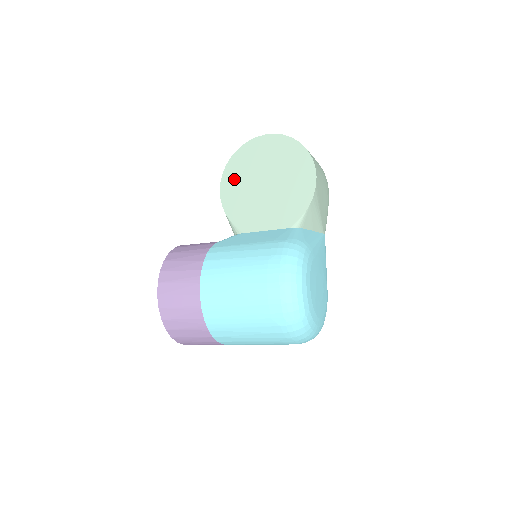
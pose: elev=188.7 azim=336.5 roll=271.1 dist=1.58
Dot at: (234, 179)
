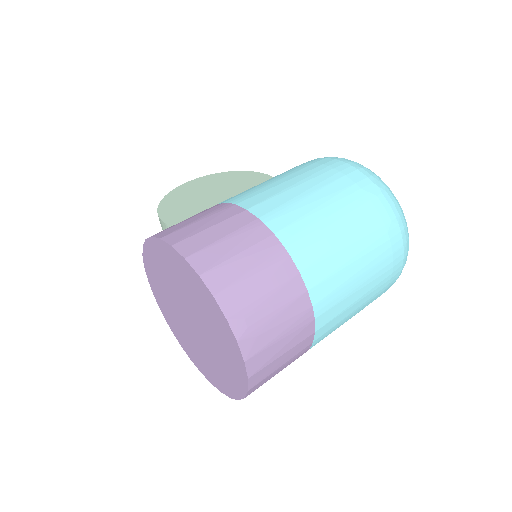
Dot at: (177, 210)
